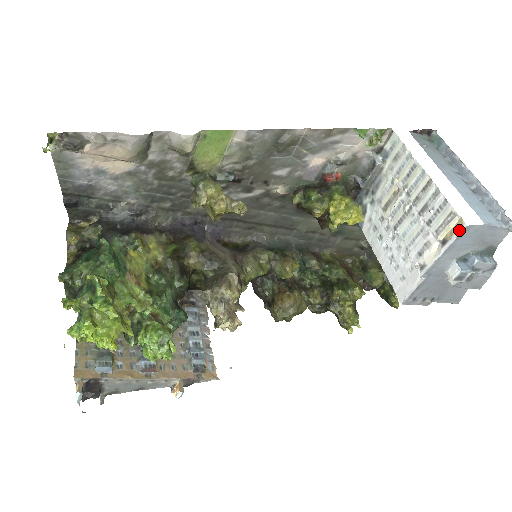
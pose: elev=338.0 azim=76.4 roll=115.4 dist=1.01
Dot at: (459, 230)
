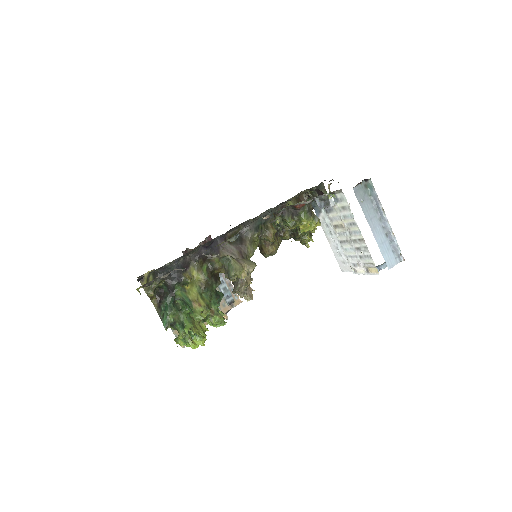
Dot at: (376, 274)
